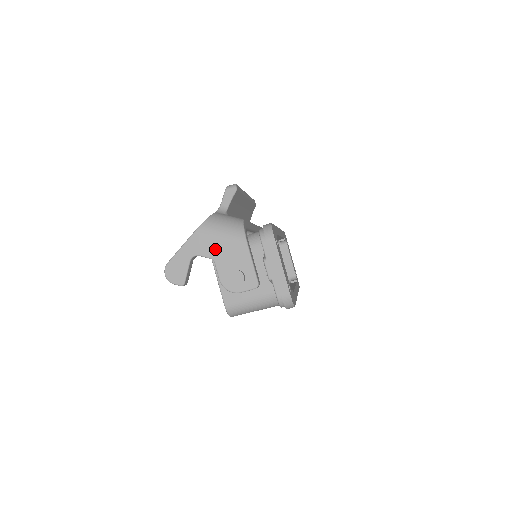
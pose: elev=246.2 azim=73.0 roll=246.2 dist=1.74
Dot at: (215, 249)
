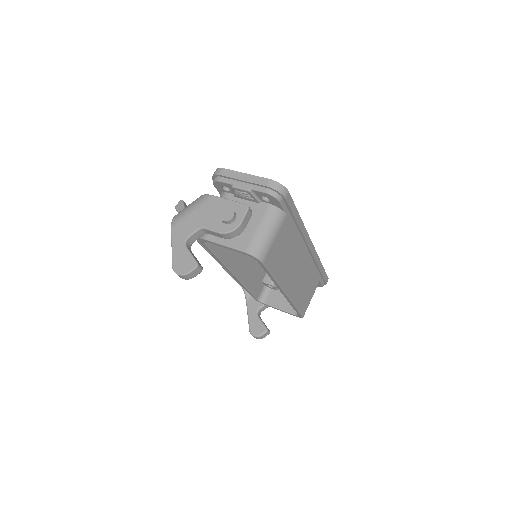
Dot at: (195, 221)
